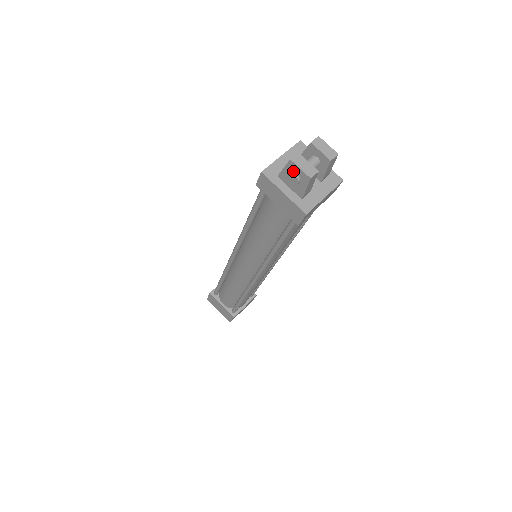
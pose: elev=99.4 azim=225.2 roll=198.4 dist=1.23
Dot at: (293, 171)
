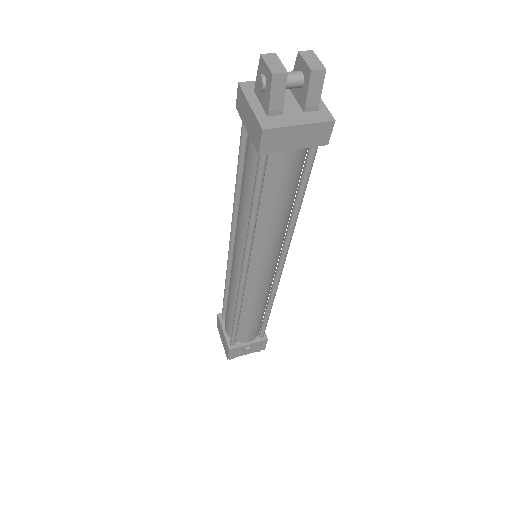
Dot at: (262, 72)
